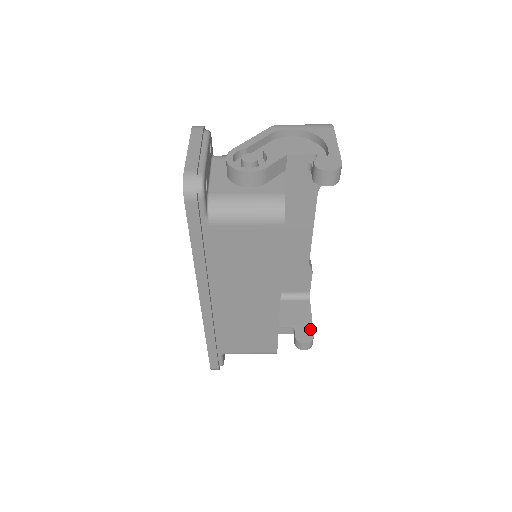
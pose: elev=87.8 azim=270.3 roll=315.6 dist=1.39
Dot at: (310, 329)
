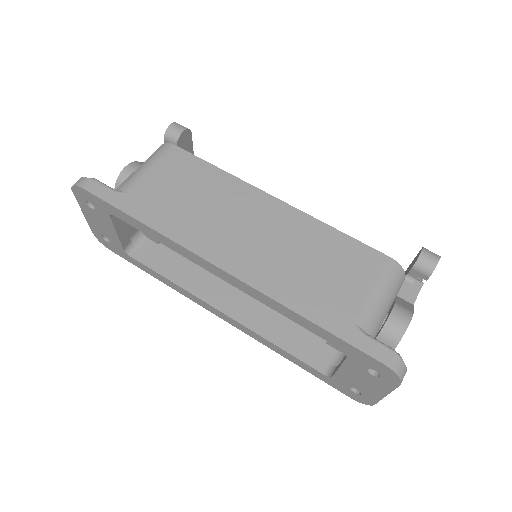
Dot at: (415, 258)
